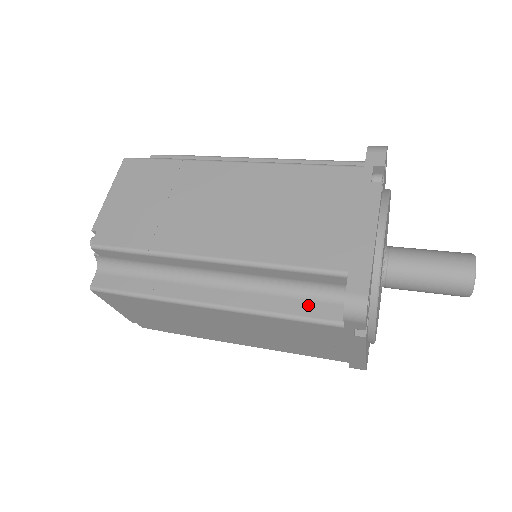
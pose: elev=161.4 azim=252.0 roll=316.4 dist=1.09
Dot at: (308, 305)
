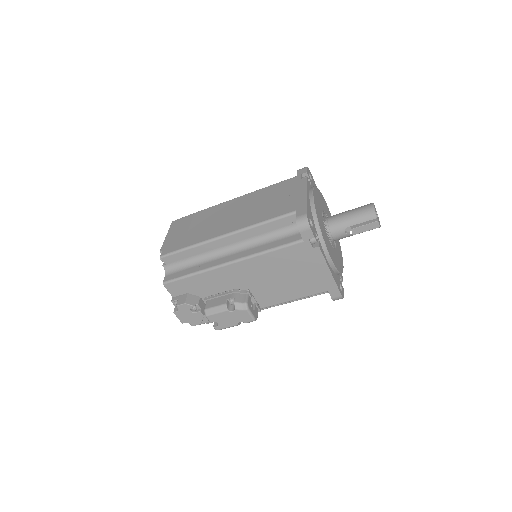
Dot at: occluded
